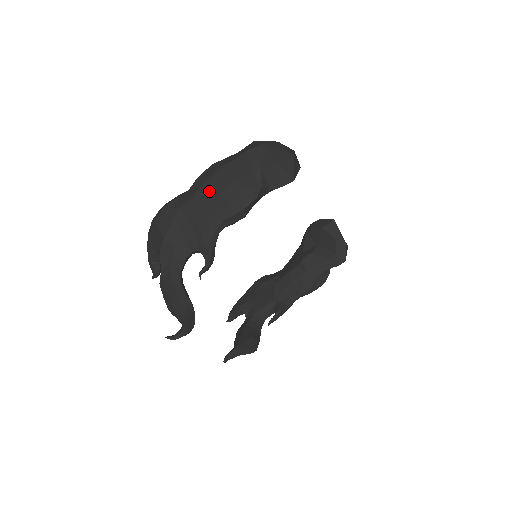
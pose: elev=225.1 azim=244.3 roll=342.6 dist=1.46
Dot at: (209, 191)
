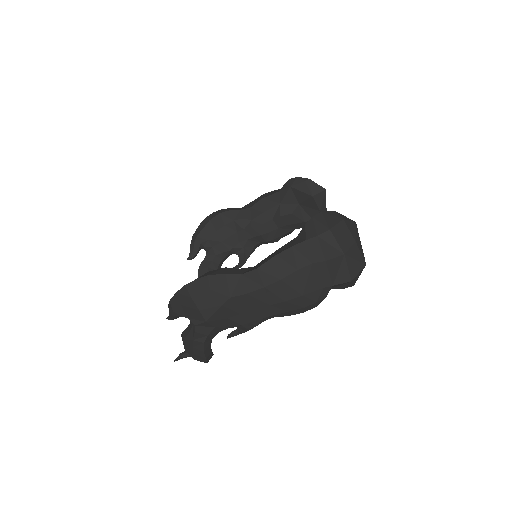
Dot at: (272, 295)
